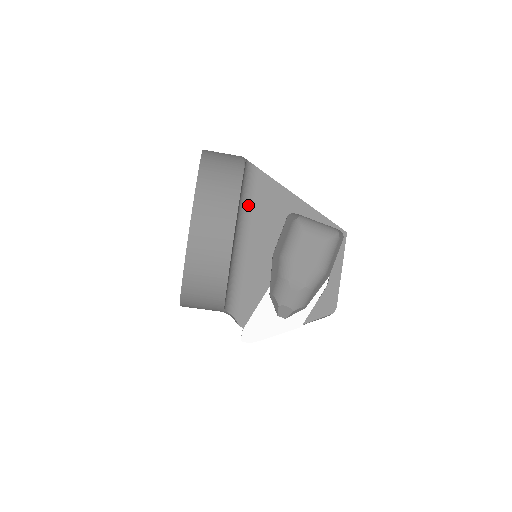
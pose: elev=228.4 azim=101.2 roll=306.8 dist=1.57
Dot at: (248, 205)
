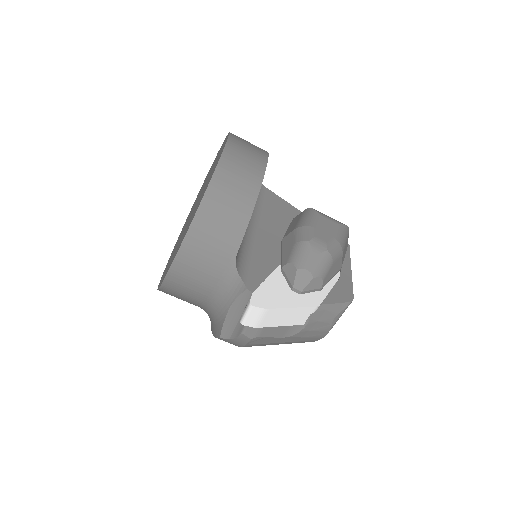
Dot at: occluded
